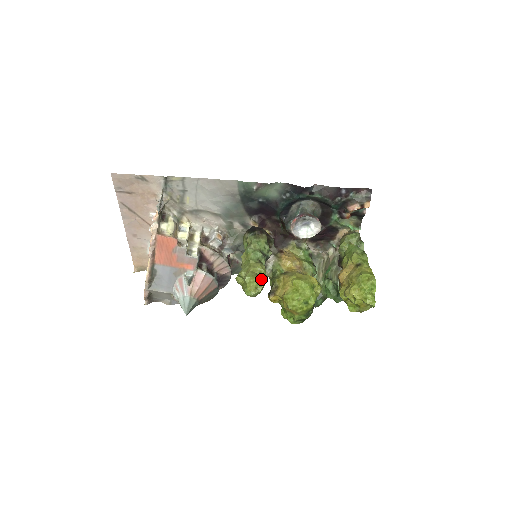
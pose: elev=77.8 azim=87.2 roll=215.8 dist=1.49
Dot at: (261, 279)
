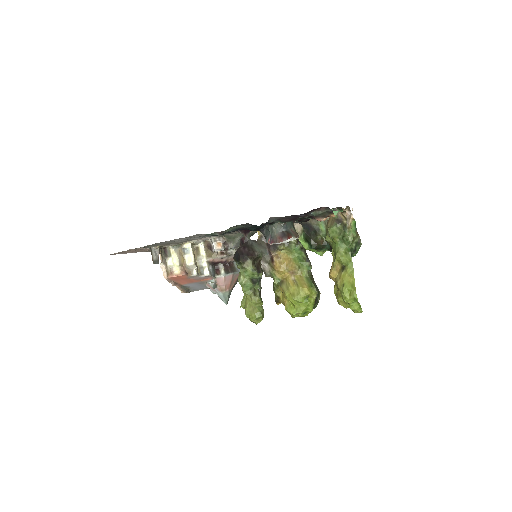
Dot at: (258, 314)
